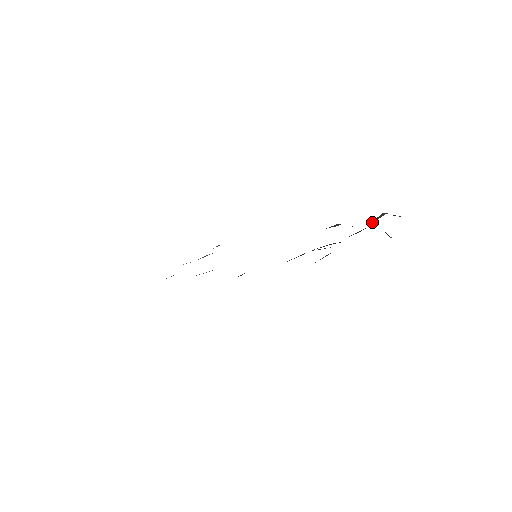
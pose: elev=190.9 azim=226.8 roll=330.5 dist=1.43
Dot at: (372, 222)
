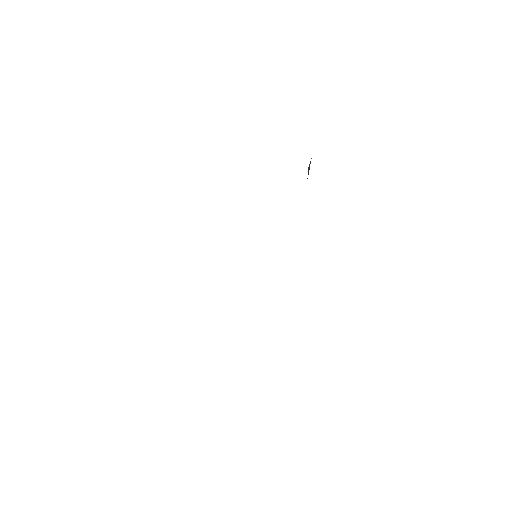
Dot at: occluded
